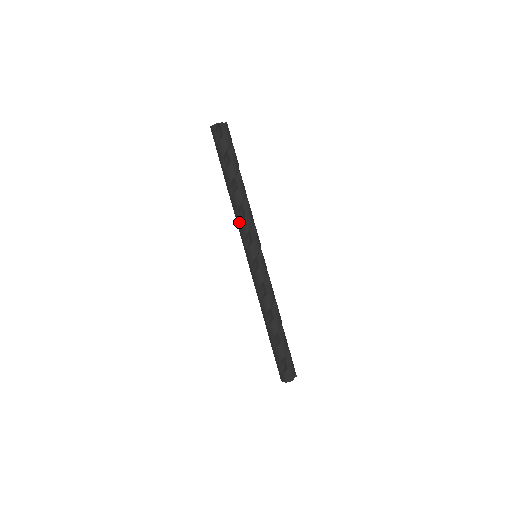
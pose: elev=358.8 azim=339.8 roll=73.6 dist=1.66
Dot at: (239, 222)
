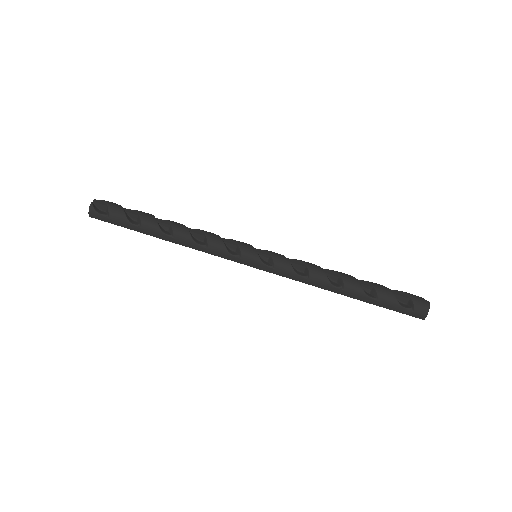
Dot at: (207, 247)
